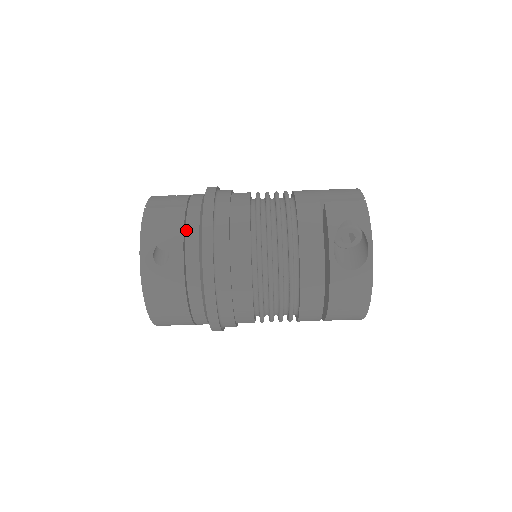
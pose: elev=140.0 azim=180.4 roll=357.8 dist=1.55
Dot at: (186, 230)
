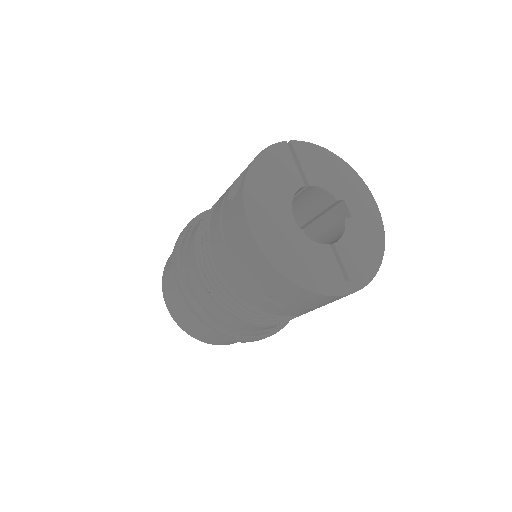
Dot at: occluded
